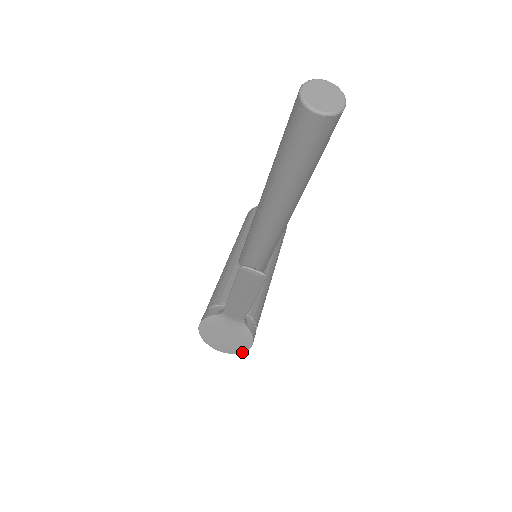
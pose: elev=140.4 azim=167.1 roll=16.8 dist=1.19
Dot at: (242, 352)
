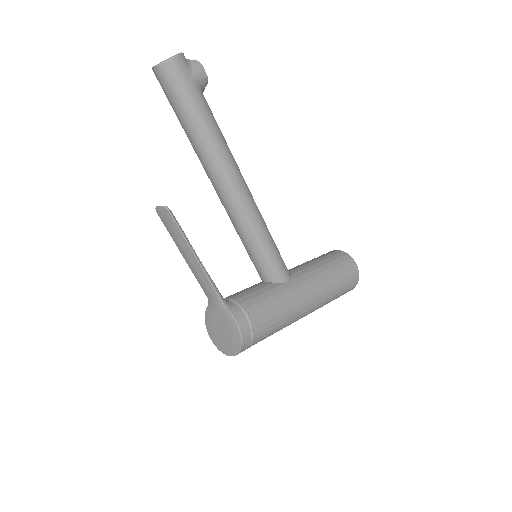
Dot at: (239, 348)
